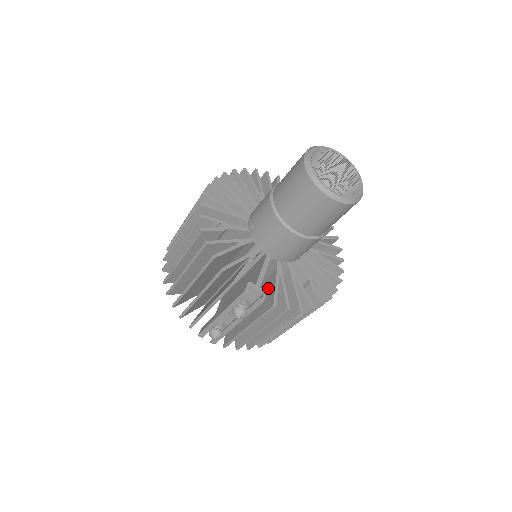
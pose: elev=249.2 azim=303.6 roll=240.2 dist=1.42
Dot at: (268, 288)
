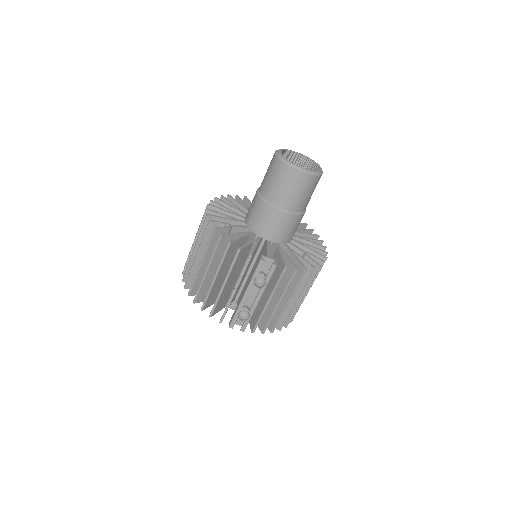
Dot at: occluded
